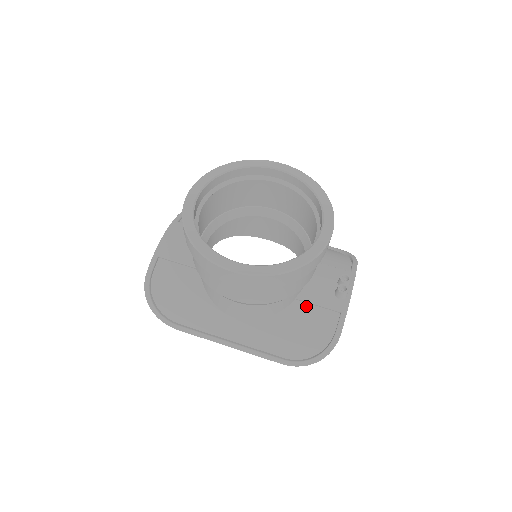
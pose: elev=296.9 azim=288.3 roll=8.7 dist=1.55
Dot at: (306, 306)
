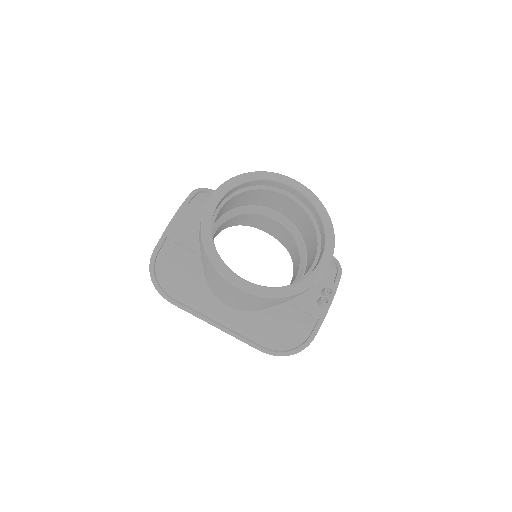
Dot at: (290, 308)
